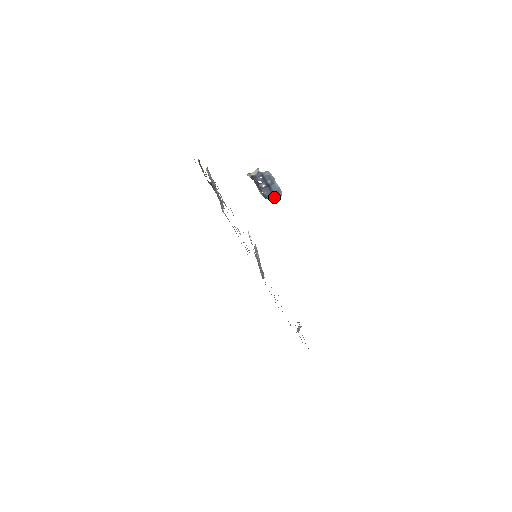
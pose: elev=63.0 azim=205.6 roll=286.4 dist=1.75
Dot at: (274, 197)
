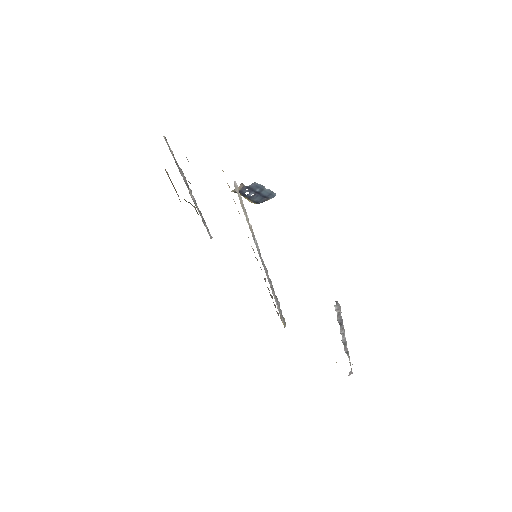
Dot at: (266, 199)
